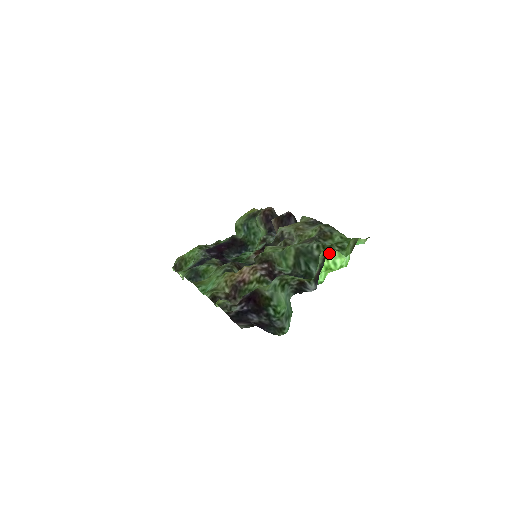
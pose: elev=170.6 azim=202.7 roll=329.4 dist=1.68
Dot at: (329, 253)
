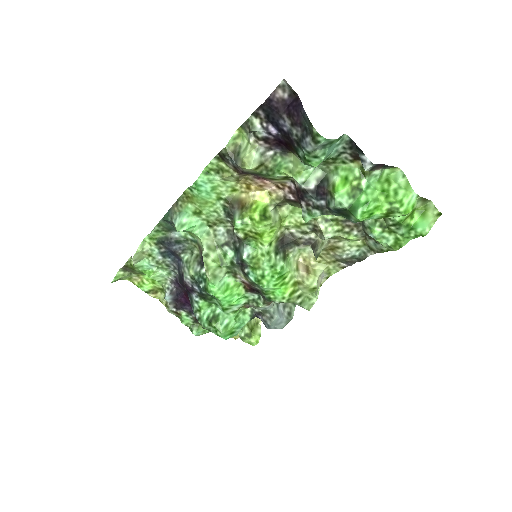
Dot at: (395, 180)
